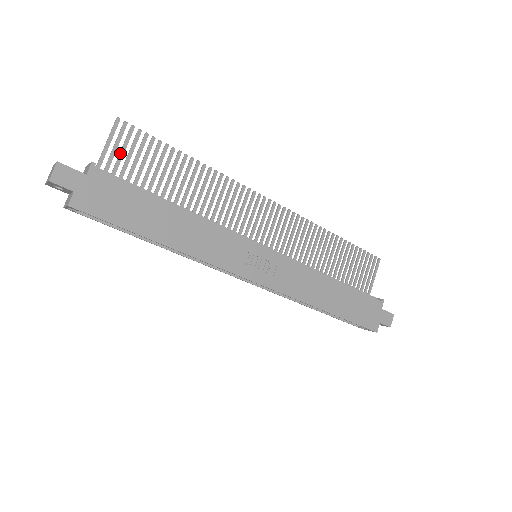
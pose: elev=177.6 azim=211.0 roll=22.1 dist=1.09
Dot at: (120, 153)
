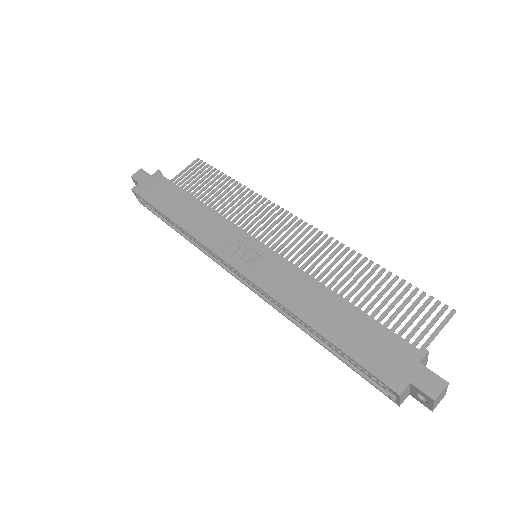
Dot at: (188, 176)
